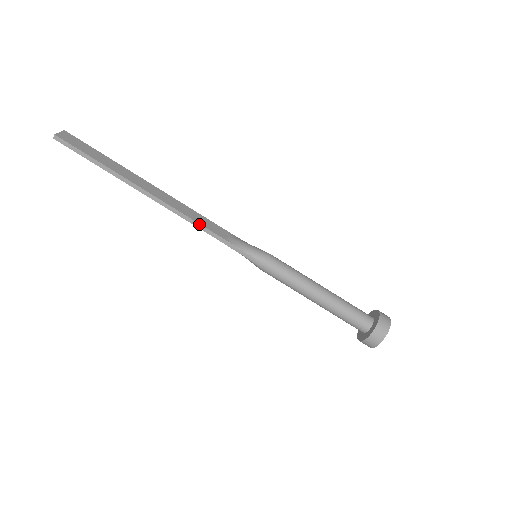
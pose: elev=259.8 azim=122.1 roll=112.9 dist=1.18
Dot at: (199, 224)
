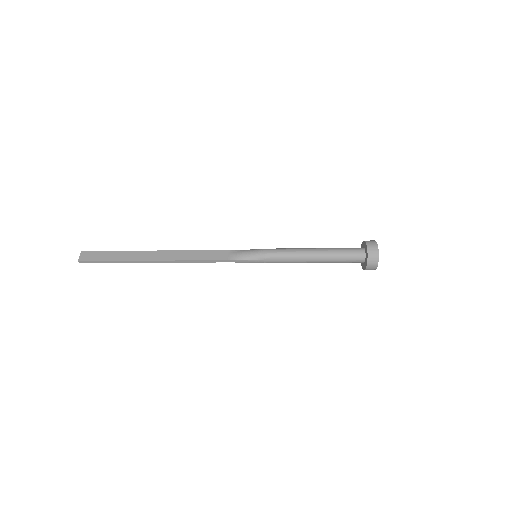
Dot at: (205, 260)
